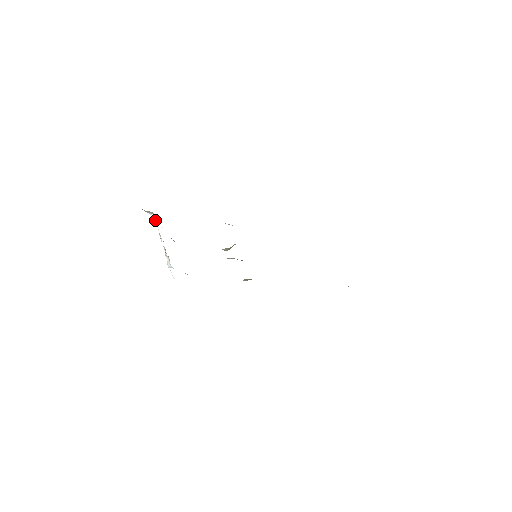
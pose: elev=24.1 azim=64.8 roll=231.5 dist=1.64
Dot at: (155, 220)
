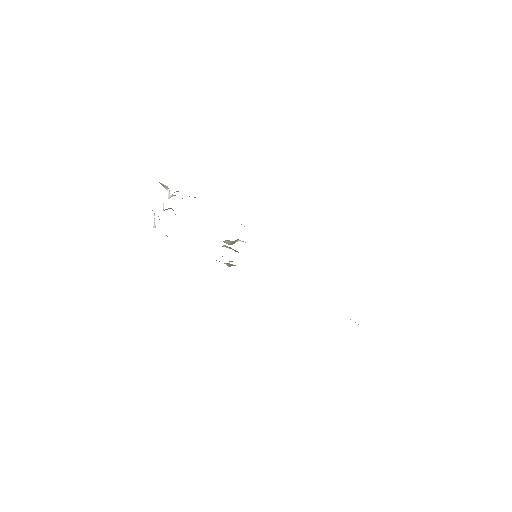
Dot at: (169, 196)
